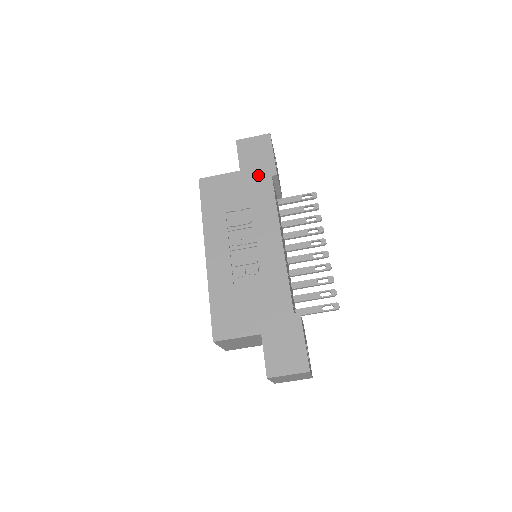
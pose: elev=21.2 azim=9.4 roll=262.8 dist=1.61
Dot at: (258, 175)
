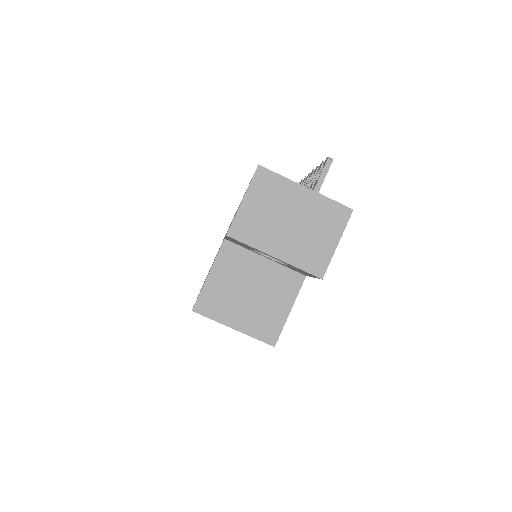
Dot at: occluded
